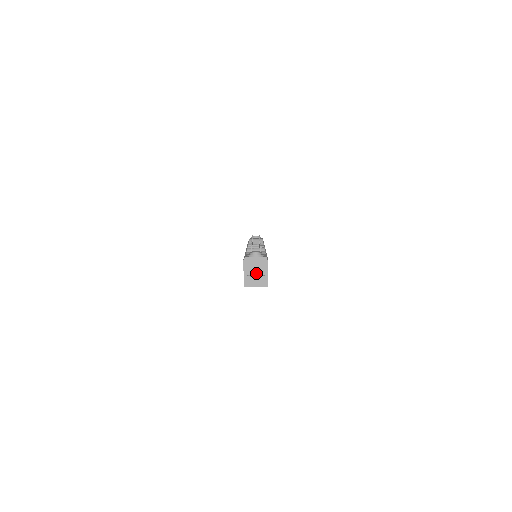
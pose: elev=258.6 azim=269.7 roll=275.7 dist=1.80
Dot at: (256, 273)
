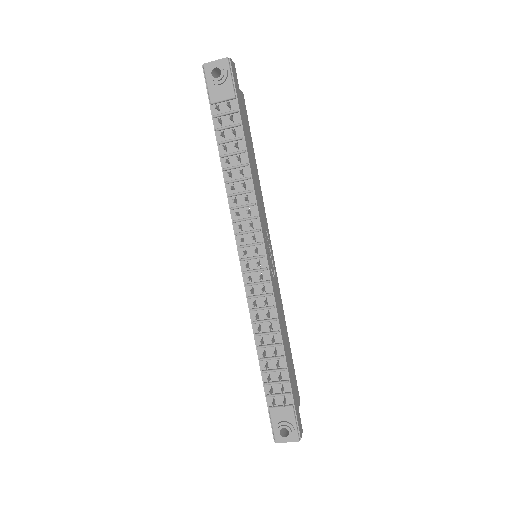
Dot at: occluded
